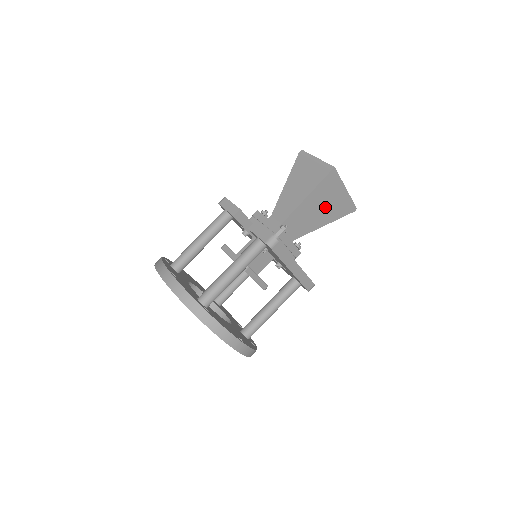
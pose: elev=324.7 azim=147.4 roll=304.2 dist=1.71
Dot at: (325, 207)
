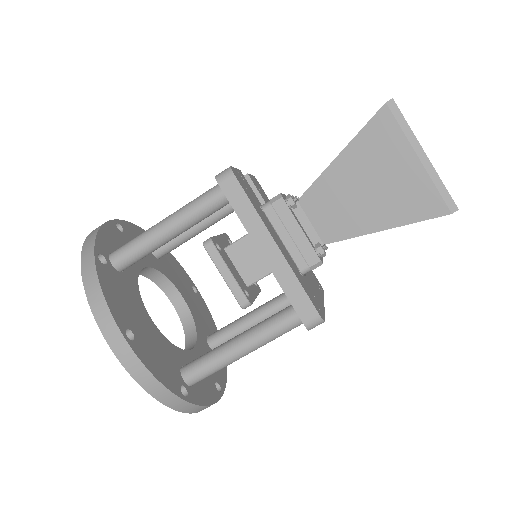
Dot at: (381, 186)
